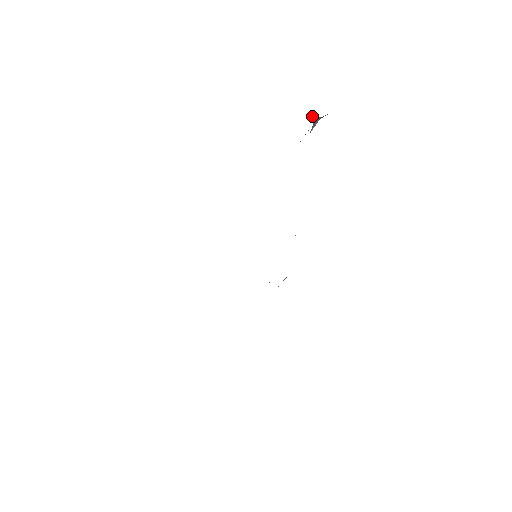
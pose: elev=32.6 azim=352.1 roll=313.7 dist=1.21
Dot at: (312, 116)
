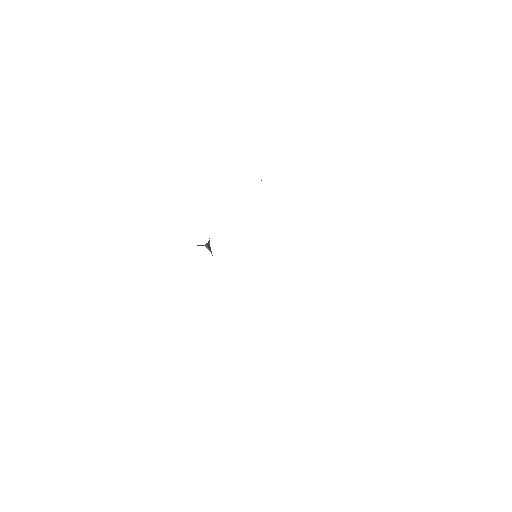
Dot at: occluded
